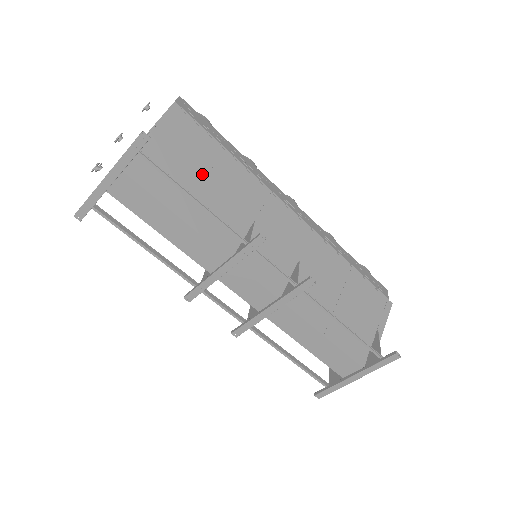
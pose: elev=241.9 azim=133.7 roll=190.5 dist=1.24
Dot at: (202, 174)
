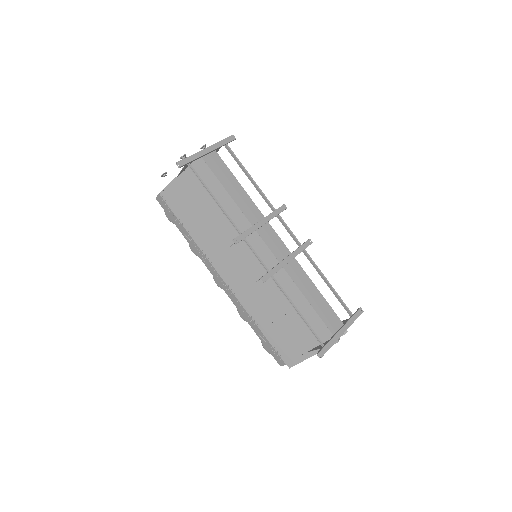
Dot at: occluded
